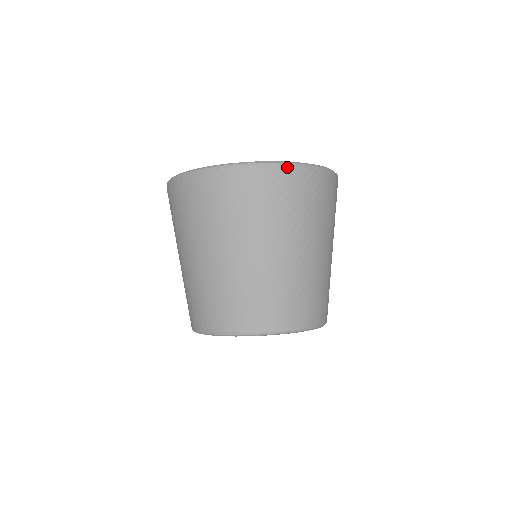
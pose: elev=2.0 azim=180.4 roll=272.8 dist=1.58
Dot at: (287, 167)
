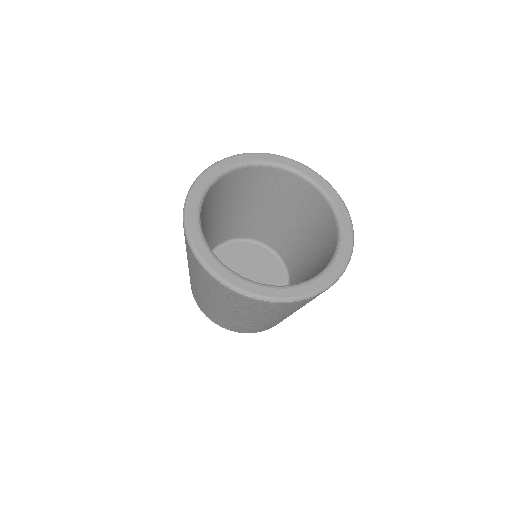
Dot at: (210, 275)
